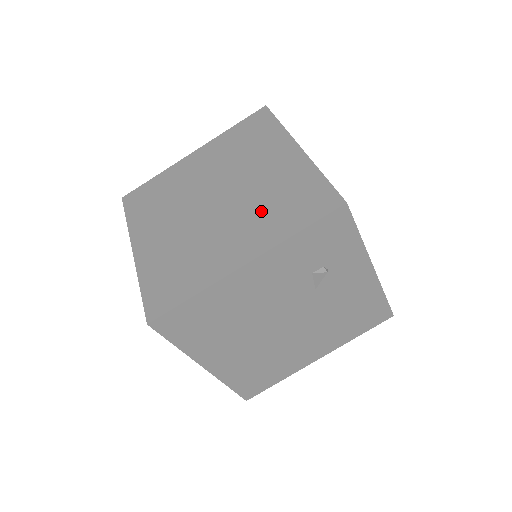
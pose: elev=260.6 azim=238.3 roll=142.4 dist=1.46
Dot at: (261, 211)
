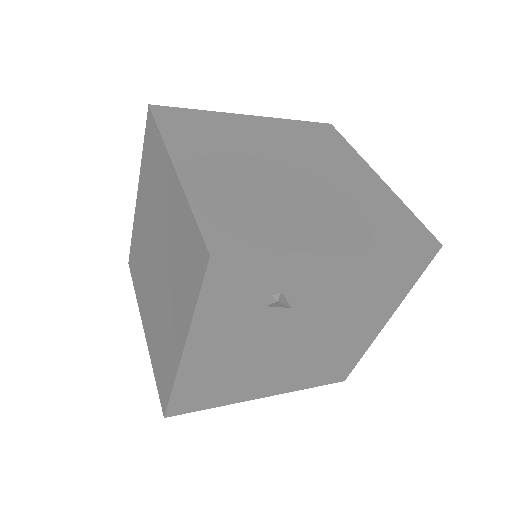
Dot at: (175, 275)
